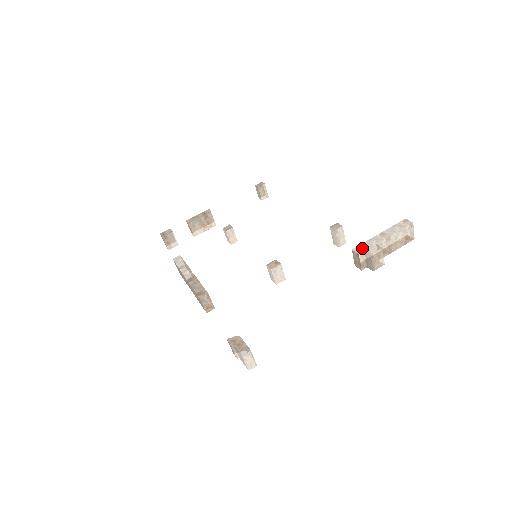
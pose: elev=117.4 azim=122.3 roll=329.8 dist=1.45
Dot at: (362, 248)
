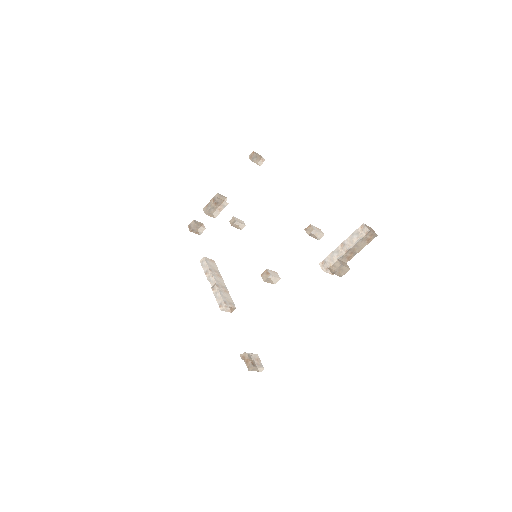
Dot at: (326, 264)
